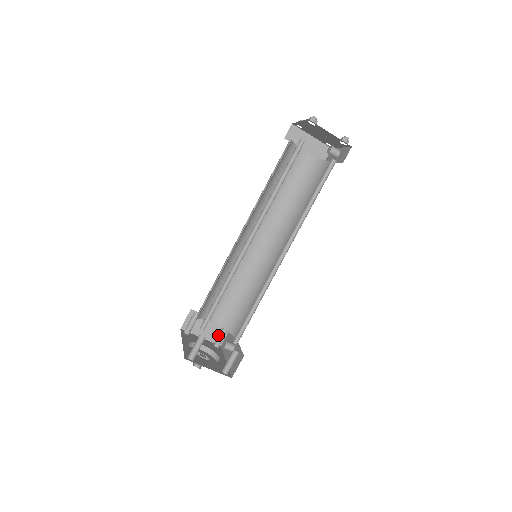
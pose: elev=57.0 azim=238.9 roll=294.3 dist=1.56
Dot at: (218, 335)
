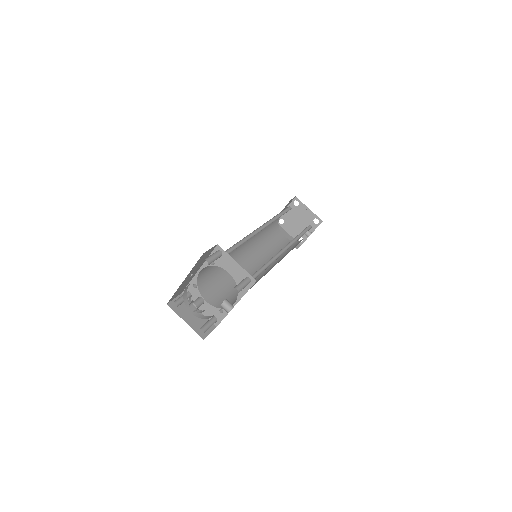
Dot at: occluded
